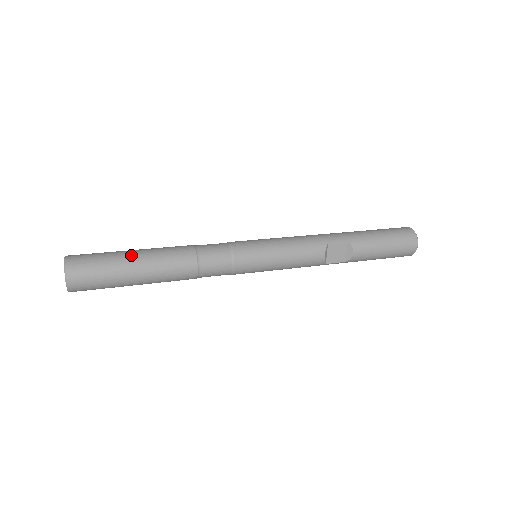
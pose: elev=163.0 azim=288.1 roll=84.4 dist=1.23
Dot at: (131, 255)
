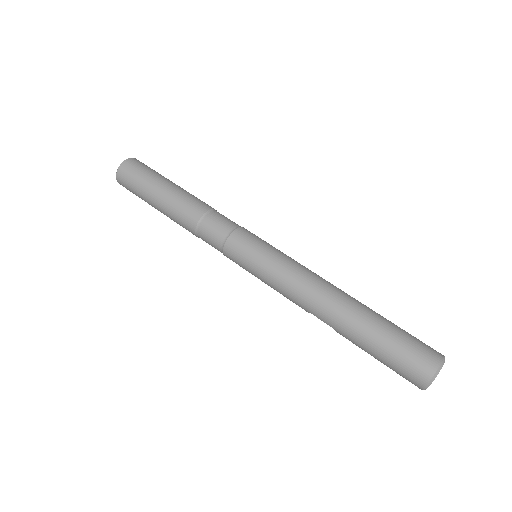
Dot at: (153, 202)
